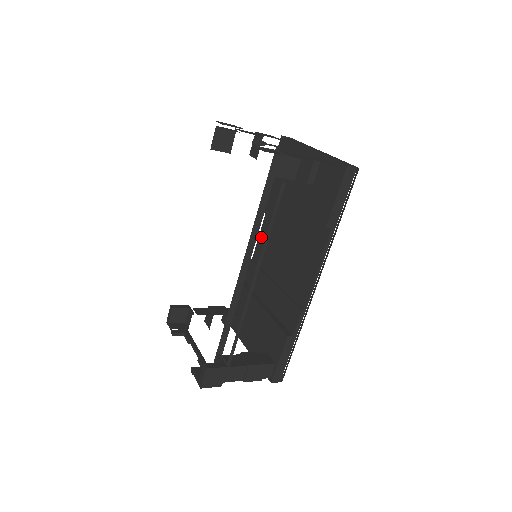
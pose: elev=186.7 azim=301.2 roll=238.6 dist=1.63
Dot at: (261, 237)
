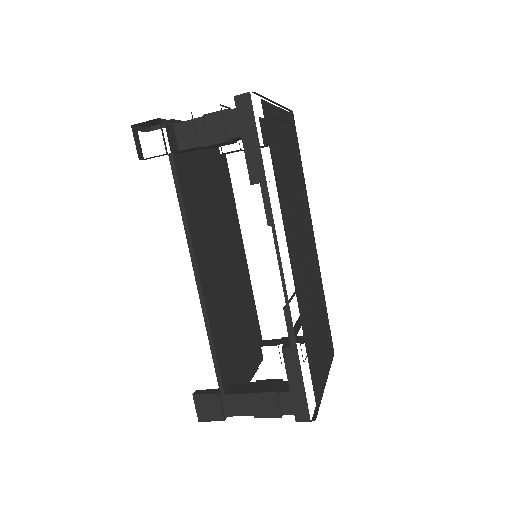
Dot at: occluded
